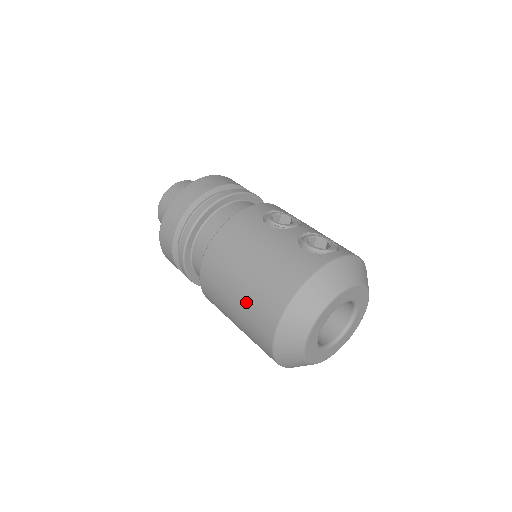
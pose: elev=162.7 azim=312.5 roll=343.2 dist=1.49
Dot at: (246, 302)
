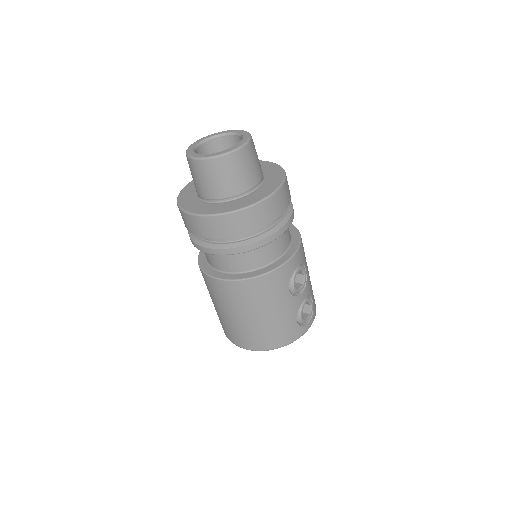
Dot at: (238, 326)
